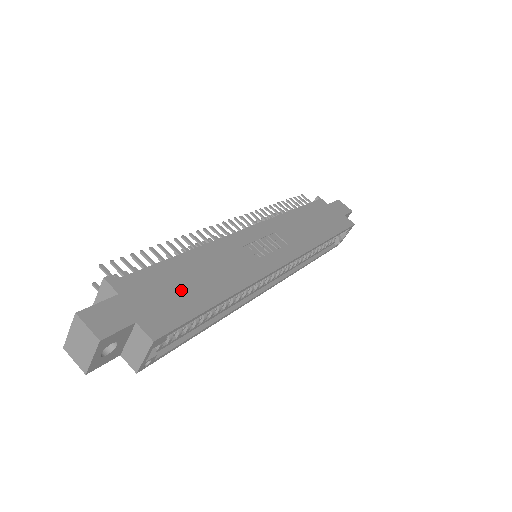
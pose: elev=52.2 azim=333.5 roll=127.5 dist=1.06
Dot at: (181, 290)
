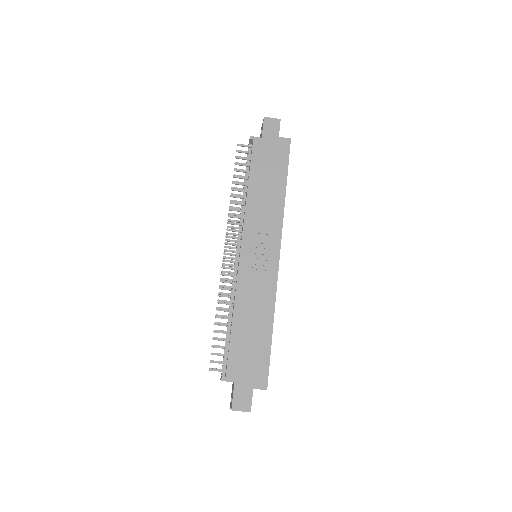
Dot at: (252, 348)
